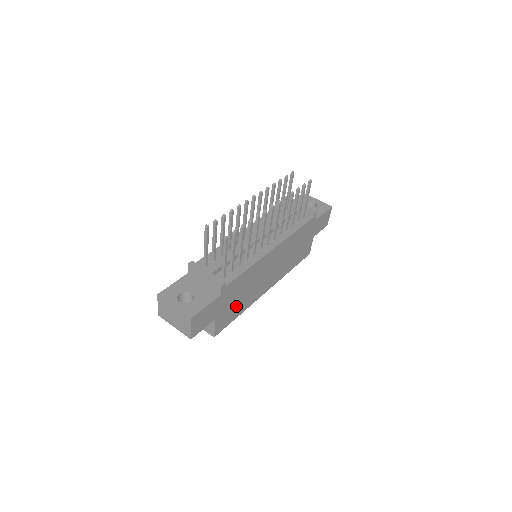
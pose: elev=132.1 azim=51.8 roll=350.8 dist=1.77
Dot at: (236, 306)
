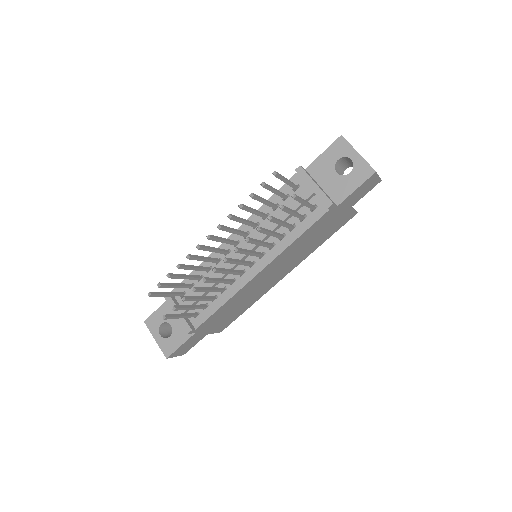
Dot at: (234, 313)
